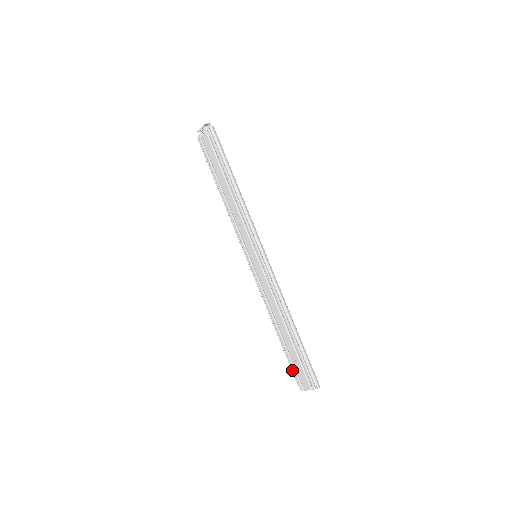
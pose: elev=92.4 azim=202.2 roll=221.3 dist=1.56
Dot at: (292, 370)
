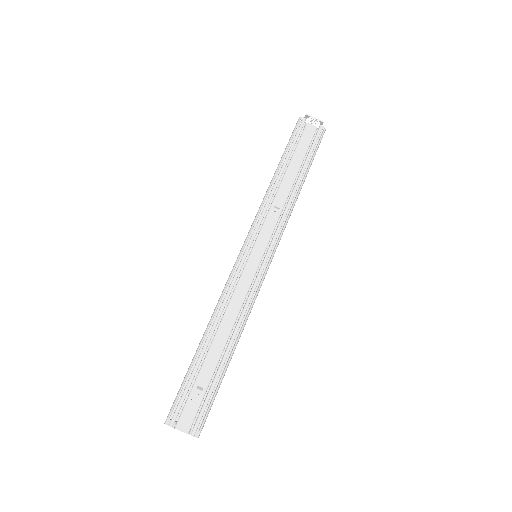
Dot at: (180, 394)
